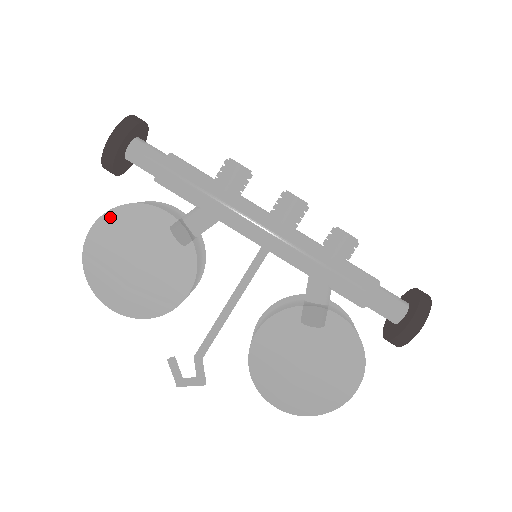
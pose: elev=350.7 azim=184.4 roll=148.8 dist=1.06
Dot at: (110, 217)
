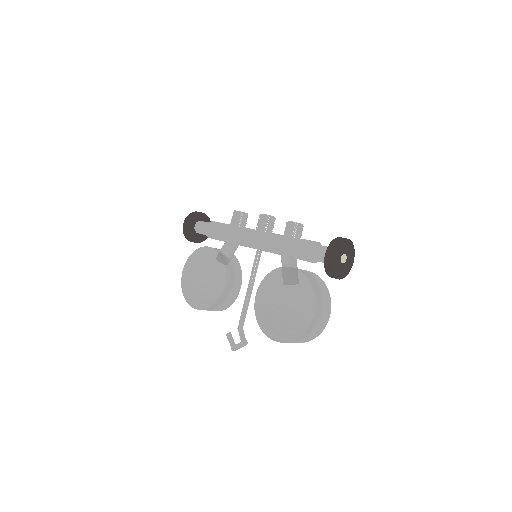
Dot at: (189, 260)
